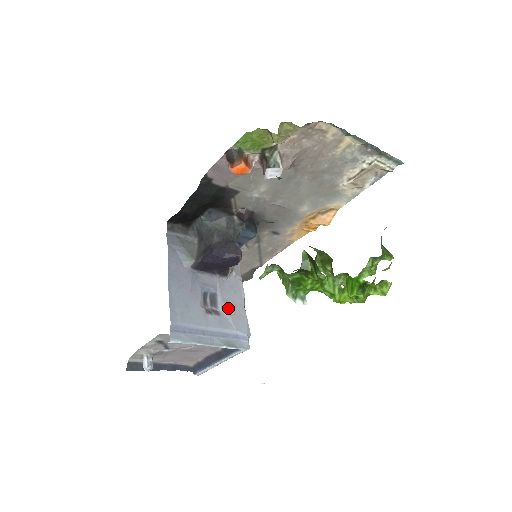
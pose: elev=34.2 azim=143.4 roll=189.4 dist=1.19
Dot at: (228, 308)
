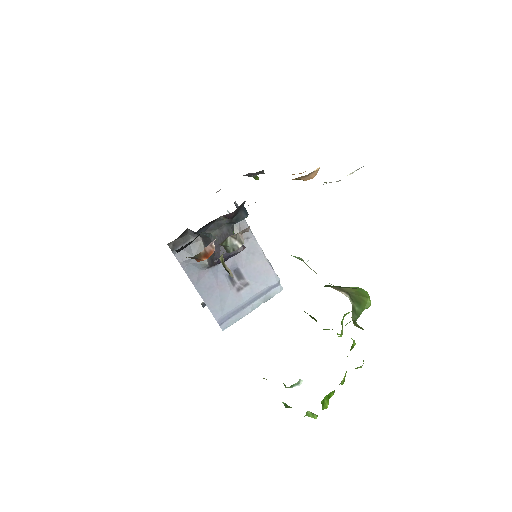
Dot at: (253, 273)
